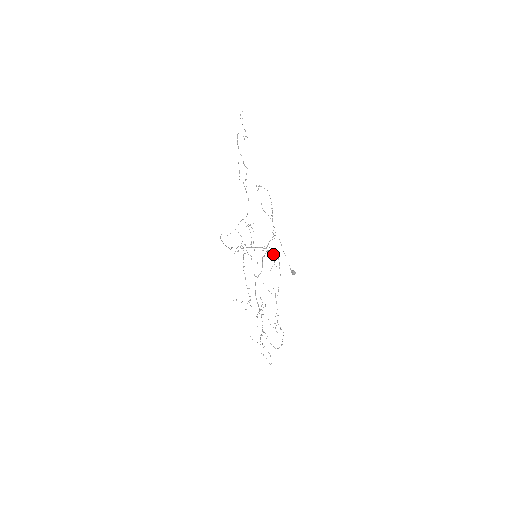
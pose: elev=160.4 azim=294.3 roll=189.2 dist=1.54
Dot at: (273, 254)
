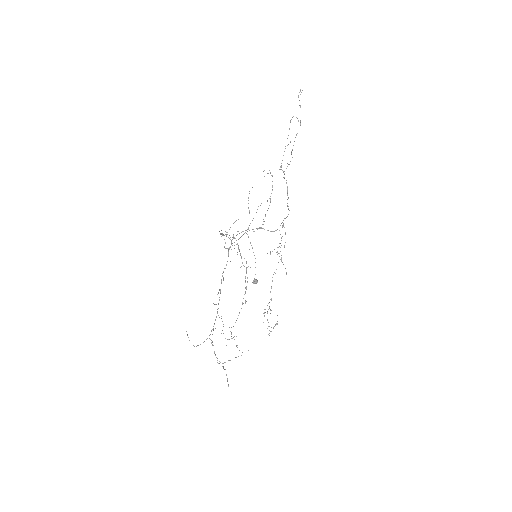
Dot at: occluded
